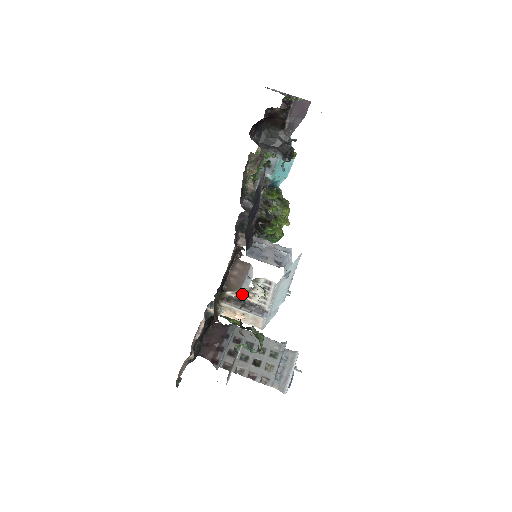
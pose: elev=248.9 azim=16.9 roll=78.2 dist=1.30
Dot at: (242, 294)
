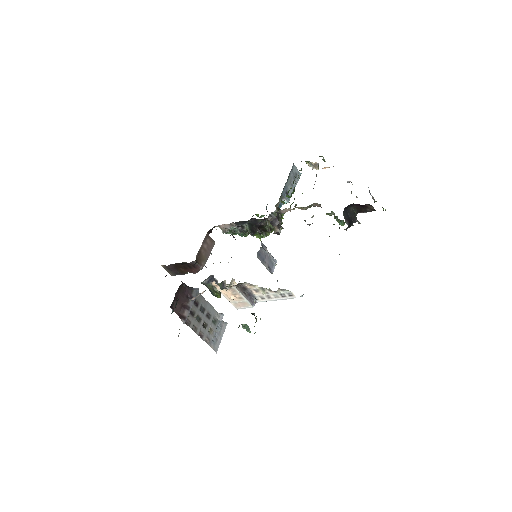
Dot at: (254, 287)
